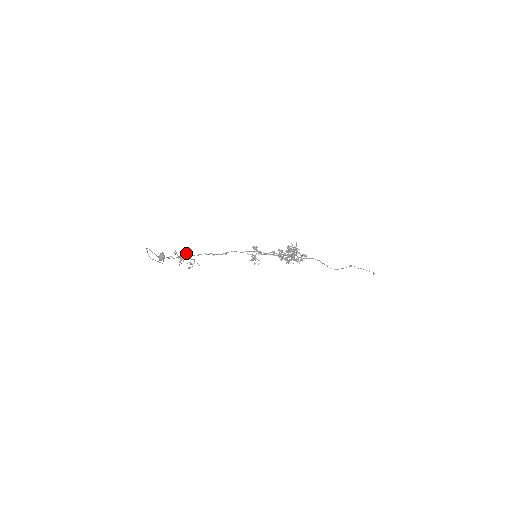
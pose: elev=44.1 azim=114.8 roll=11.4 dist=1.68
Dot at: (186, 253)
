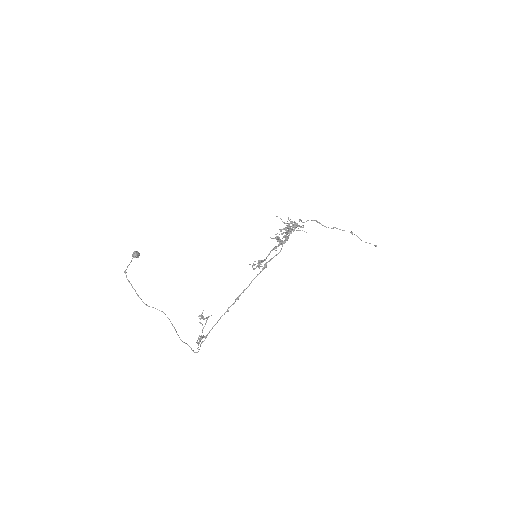
Dot at: (200, 323)
